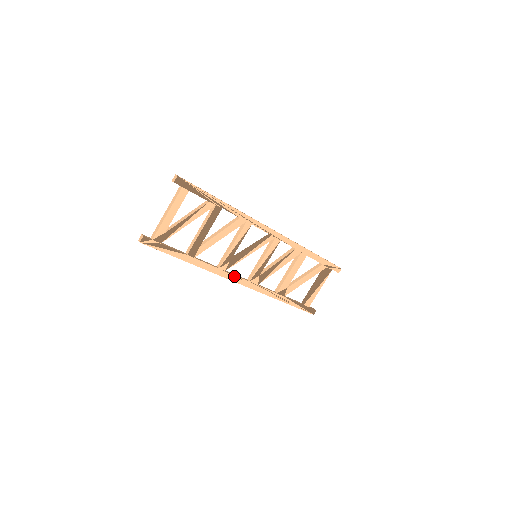
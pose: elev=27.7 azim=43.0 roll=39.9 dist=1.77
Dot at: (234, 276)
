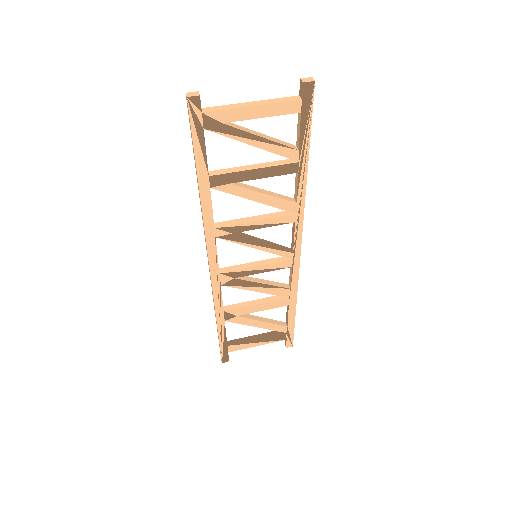
Dot at: (215, 252)
